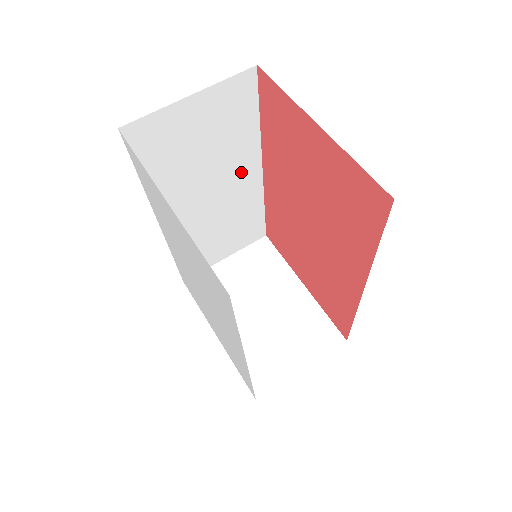
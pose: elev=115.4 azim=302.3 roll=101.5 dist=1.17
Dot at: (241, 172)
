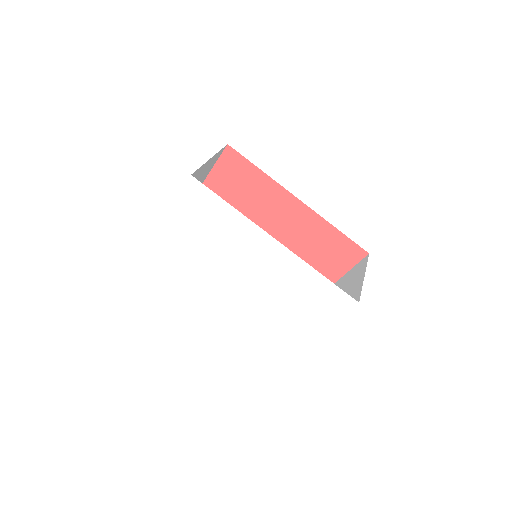
Dot at: occluded
